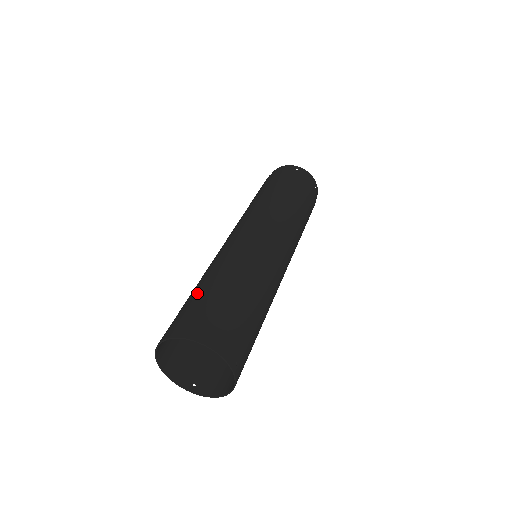
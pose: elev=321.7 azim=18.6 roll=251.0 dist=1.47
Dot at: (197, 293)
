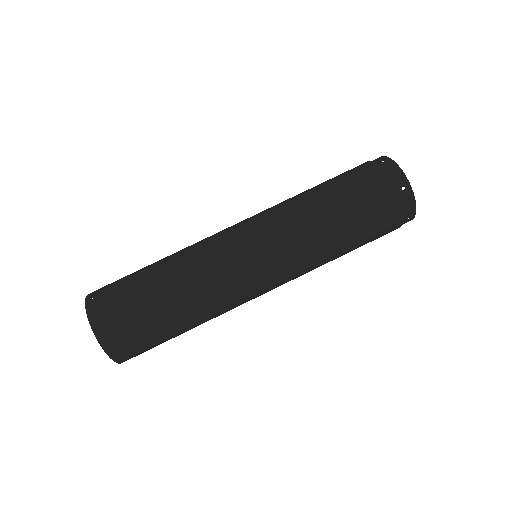
Dot at: (142, 282)
